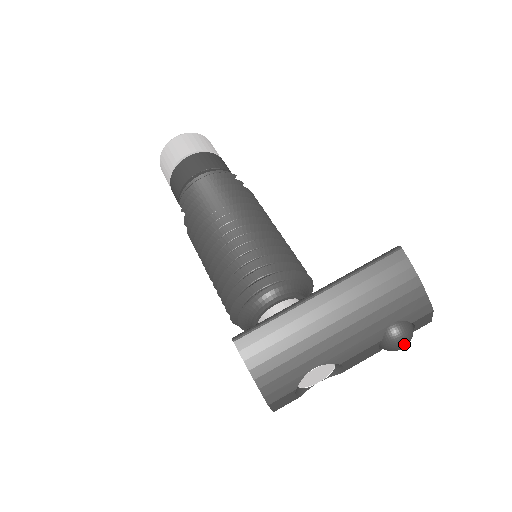
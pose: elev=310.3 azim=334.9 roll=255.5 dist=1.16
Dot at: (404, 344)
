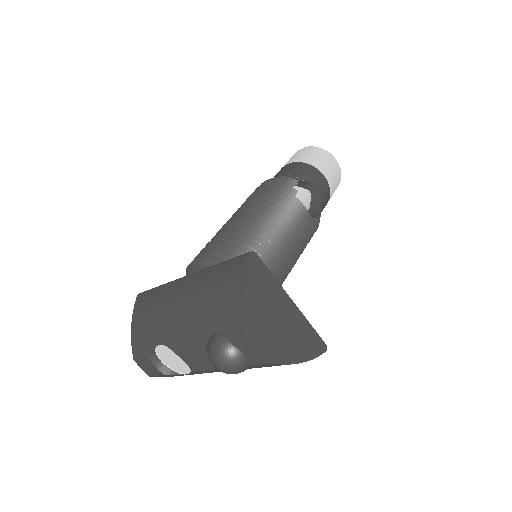
Dot at: (217, 363)
